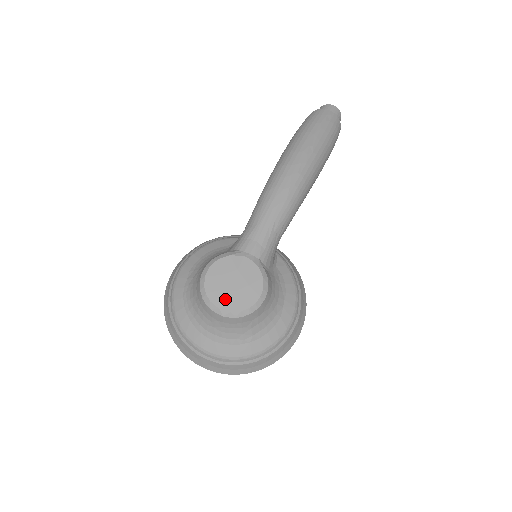
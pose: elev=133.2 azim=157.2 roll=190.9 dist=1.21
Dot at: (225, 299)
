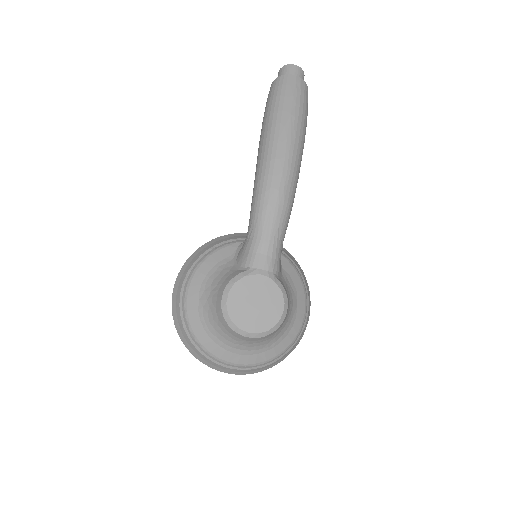
Dot at: (251, 322)
